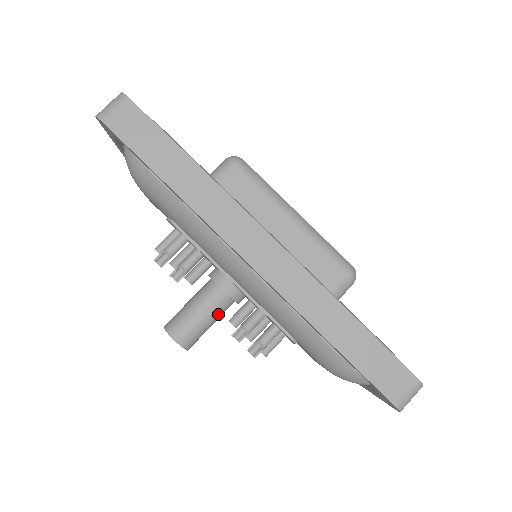
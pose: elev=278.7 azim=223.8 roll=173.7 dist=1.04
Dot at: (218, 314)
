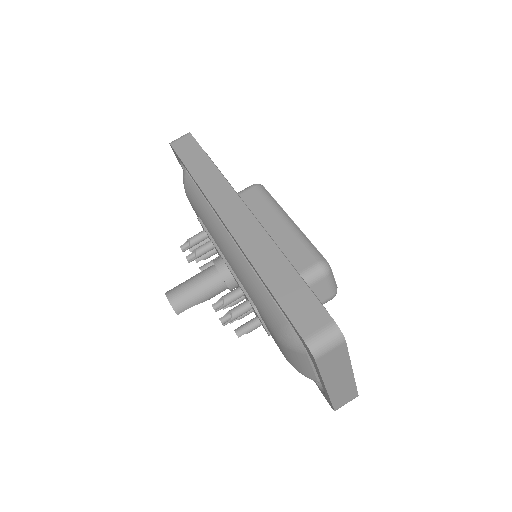
Dot at: (208, 288)
